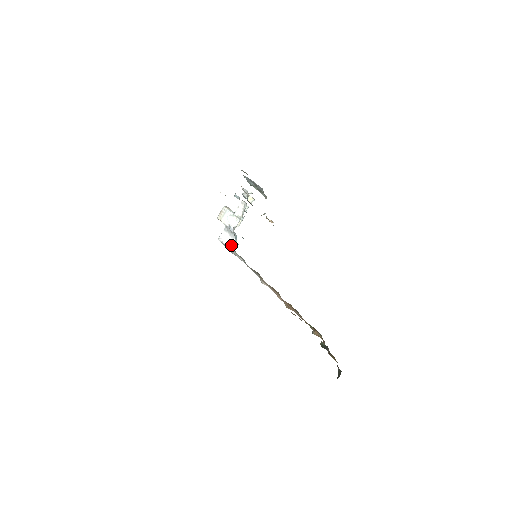
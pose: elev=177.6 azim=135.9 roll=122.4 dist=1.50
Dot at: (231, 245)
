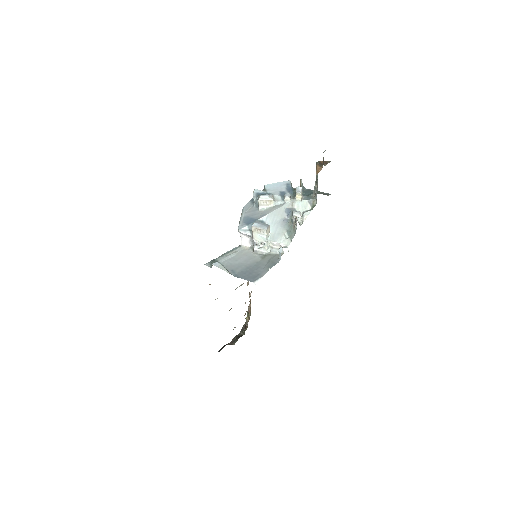
Dot at: (244, 243)
